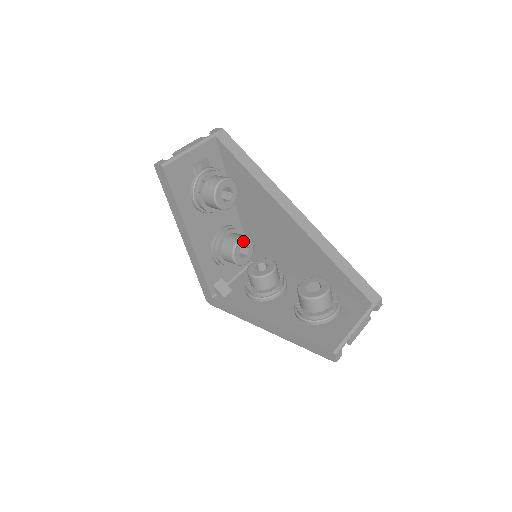
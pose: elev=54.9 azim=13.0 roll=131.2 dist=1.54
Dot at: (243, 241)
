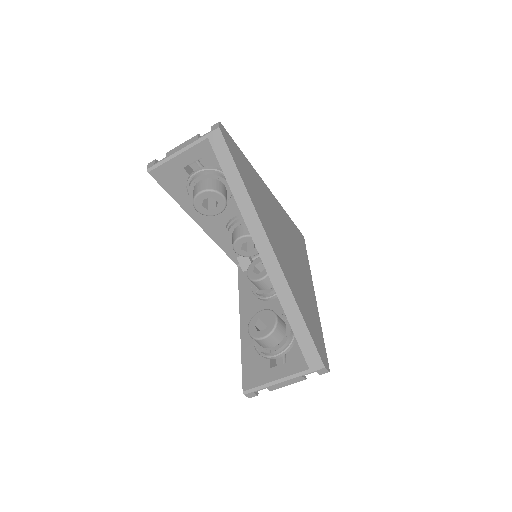
Dot at: (245, 239)
